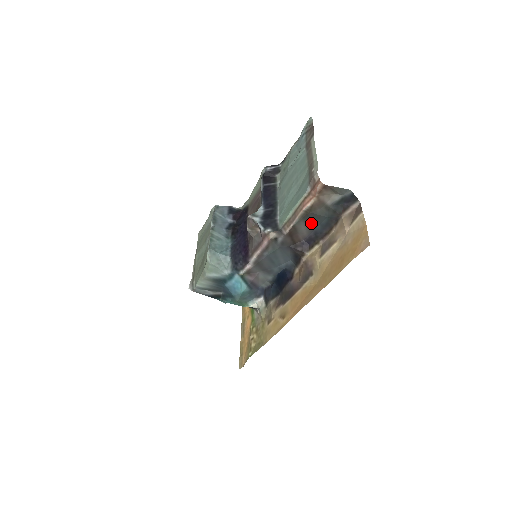
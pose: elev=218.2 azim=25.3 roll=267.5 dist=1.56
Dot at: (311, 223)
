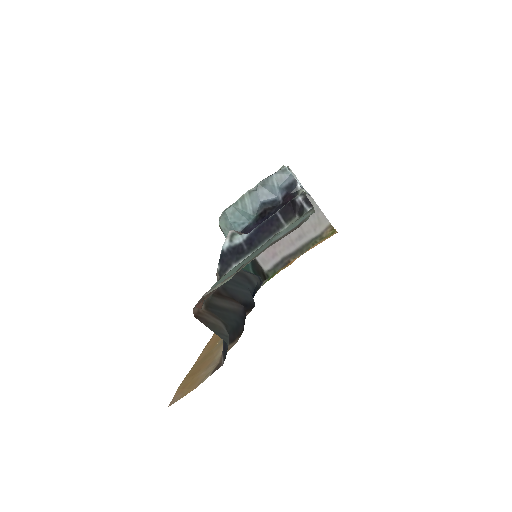
Dot at: (226, 311)
